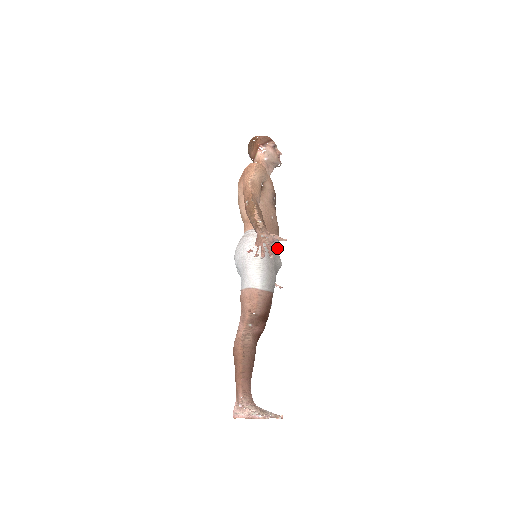
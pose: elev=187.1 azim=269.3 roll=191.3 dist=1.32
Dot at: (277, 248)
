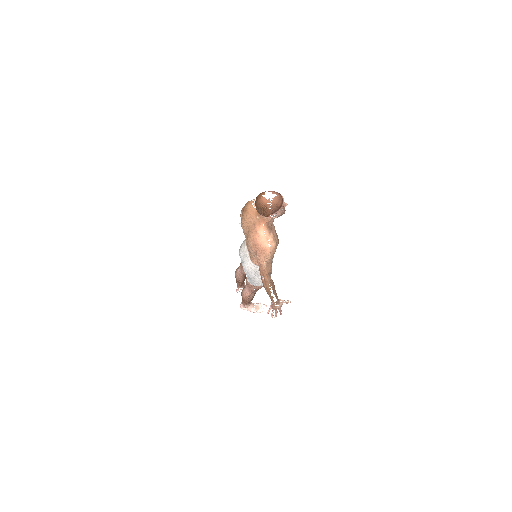
Dot at: occluded
